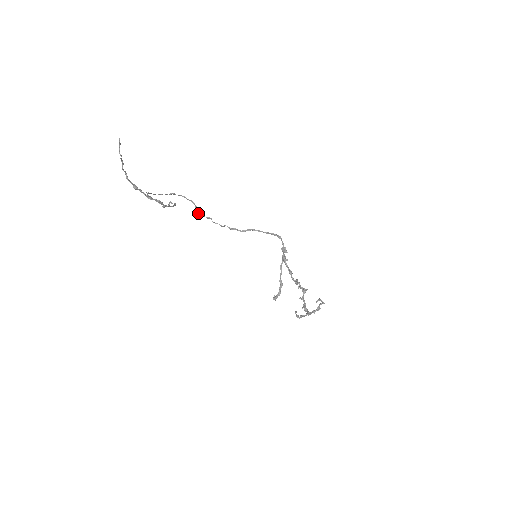
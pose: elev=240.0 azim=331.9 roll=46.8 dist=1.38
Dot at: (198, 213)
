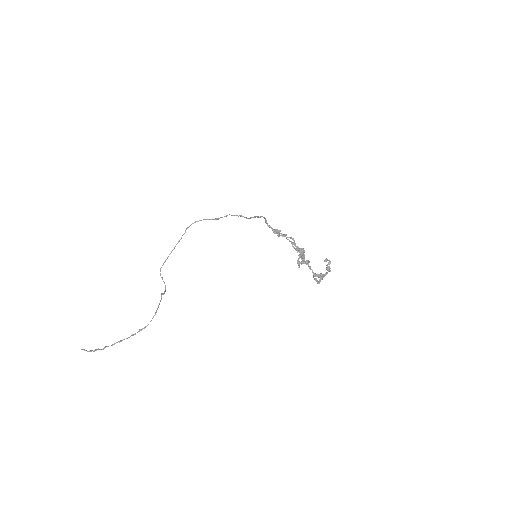
Dot at: occluded
